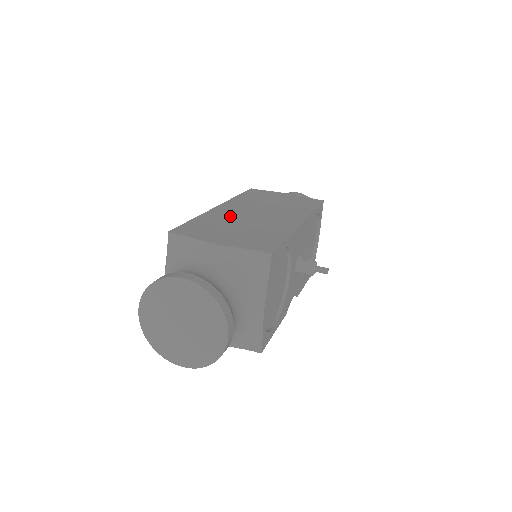
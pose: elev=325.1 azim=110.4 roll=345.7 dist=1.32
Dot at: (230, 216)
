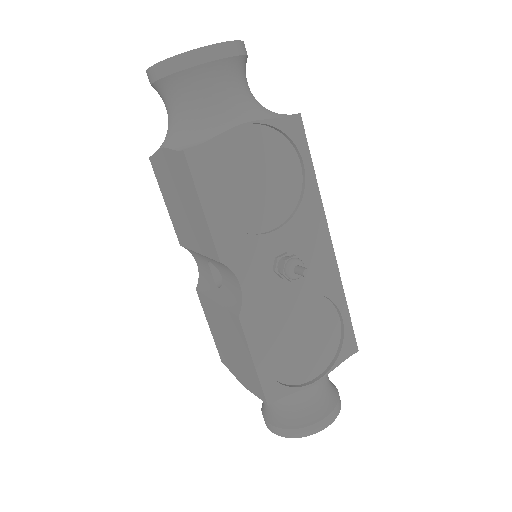
Dot at: occluded
